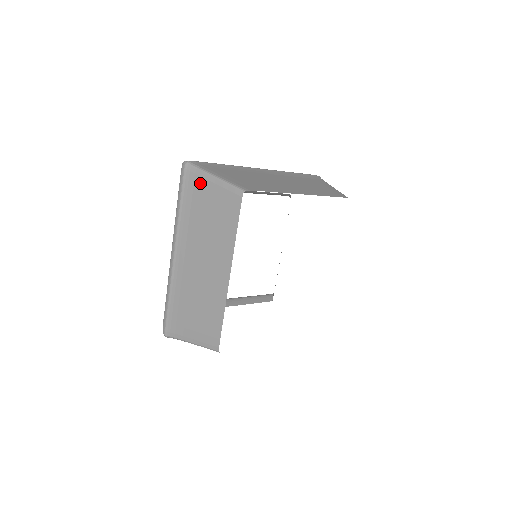
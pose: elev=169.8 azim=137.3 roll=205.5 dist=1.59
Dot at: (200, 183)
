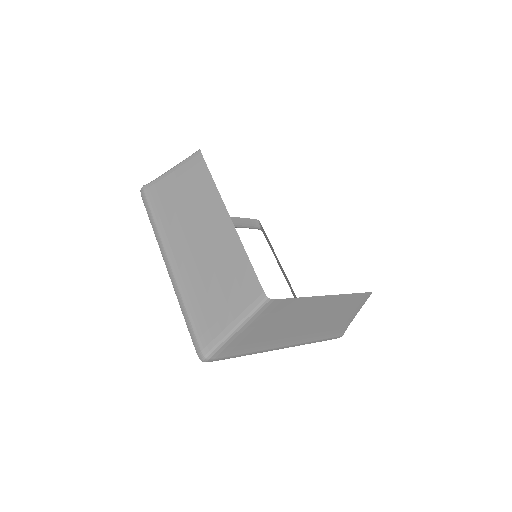
Dot at: (162, 185)
